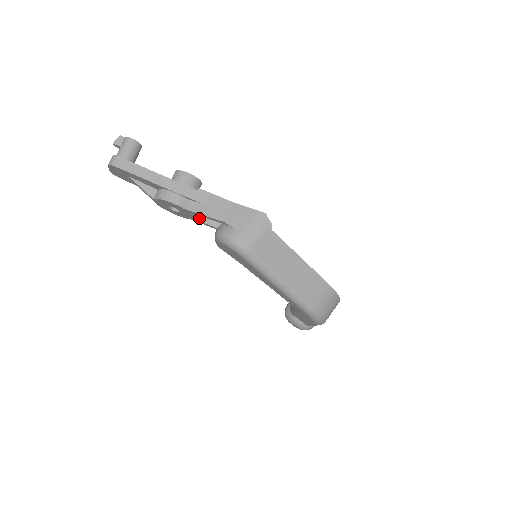
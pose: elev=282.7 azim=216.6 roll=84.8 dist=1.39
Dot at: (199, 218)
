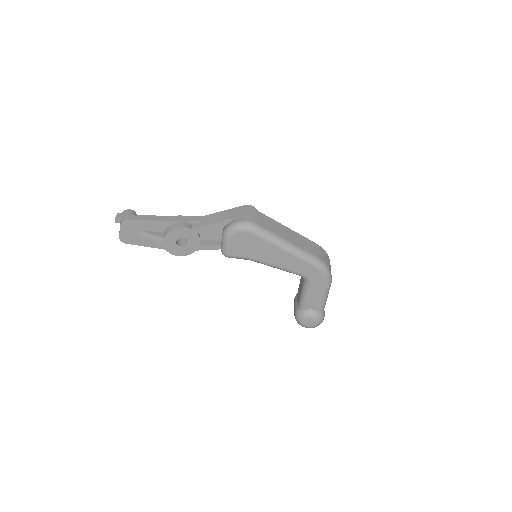
Dot at: (202, 244)
